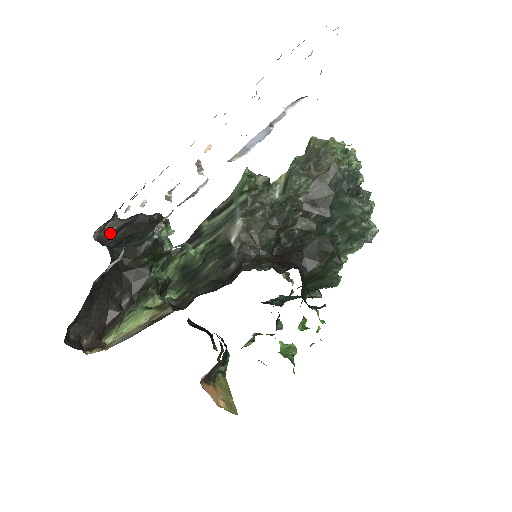
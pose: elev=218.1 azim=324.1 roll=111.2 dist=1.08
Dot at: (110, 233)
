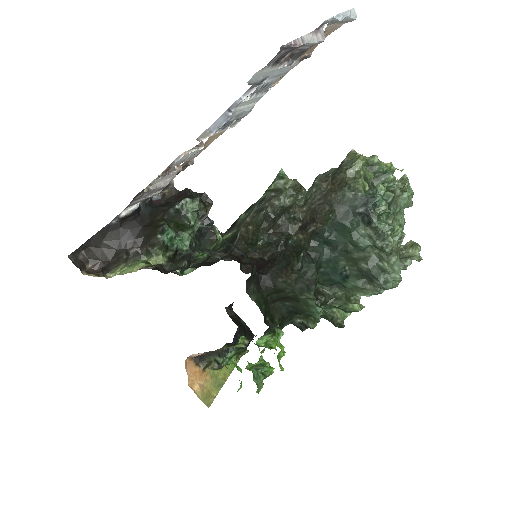
Dot at: (167, 199)
